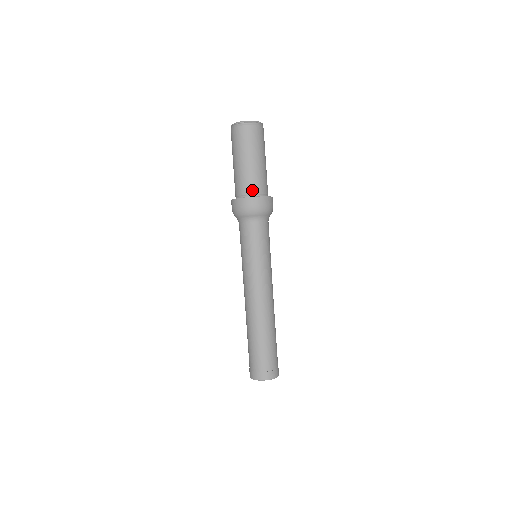
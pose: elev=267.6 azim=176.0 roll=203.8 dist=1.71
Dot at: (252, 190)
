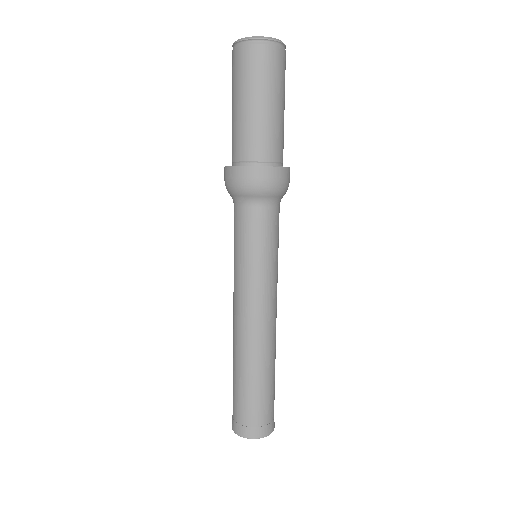
Dot at: (278, 155)
